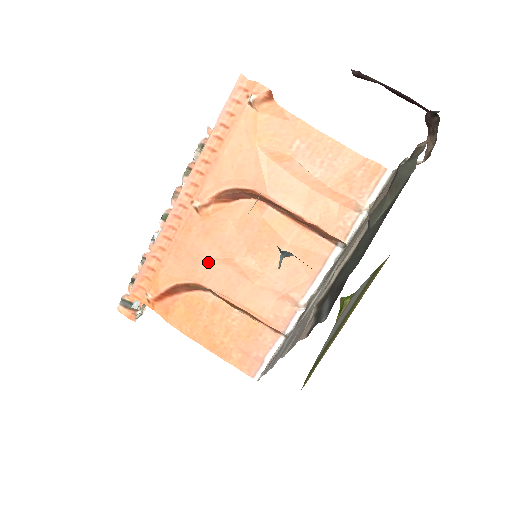
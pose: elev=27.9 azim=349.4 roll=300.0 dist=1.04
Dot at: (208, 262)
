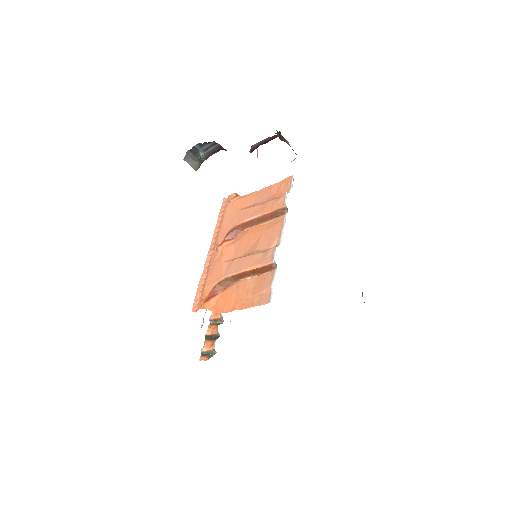
Dot at: (227, 265)
